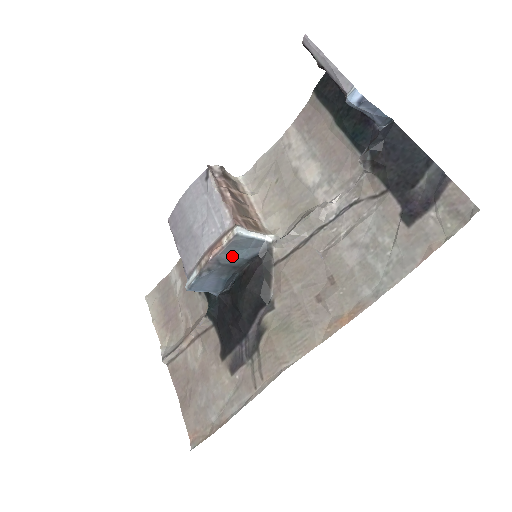
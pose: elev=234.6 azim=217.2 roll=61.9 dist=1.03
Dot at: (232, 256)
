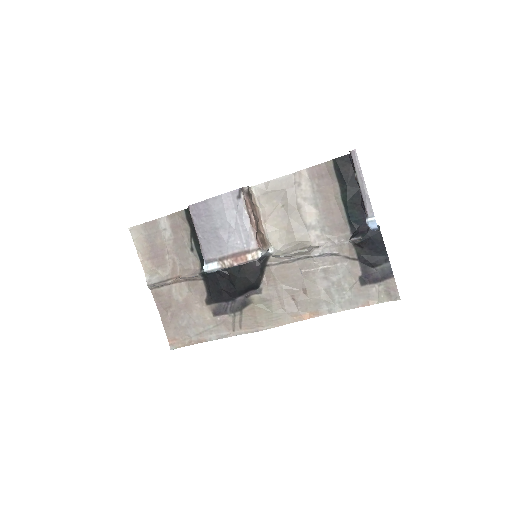
Dot at: occluded
